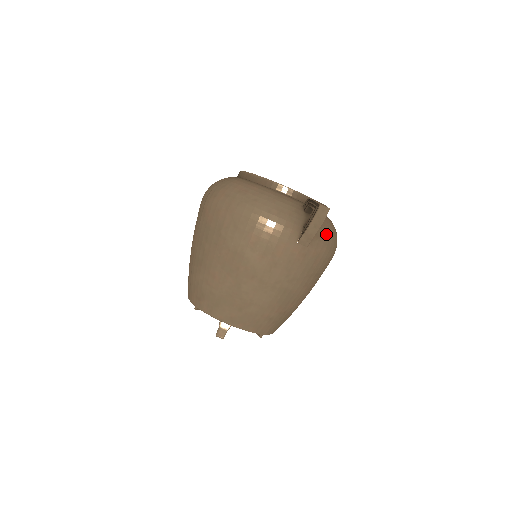
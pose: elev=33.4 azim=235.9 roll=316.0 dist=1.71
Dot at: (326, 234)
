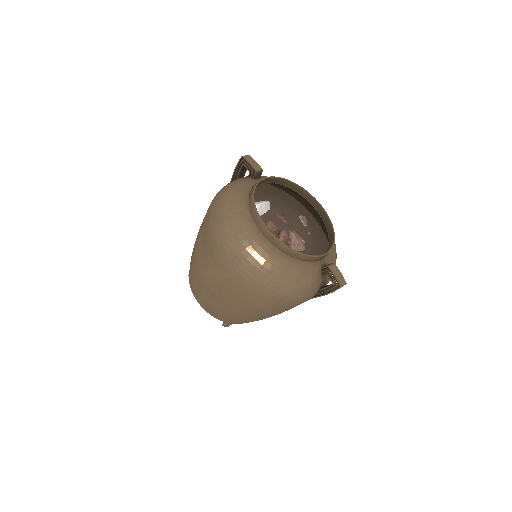
Dot at: occluded
